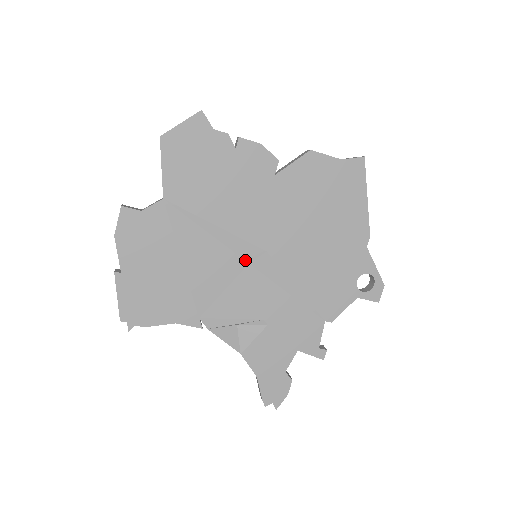
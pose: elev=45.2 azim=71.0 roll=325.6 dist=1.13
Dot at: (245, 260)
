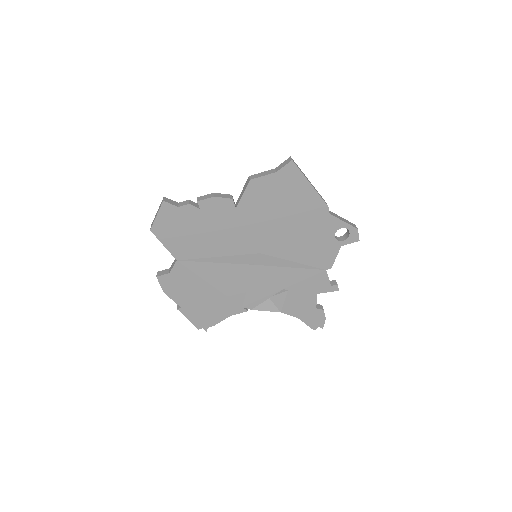
Dot at: (250, 264)
